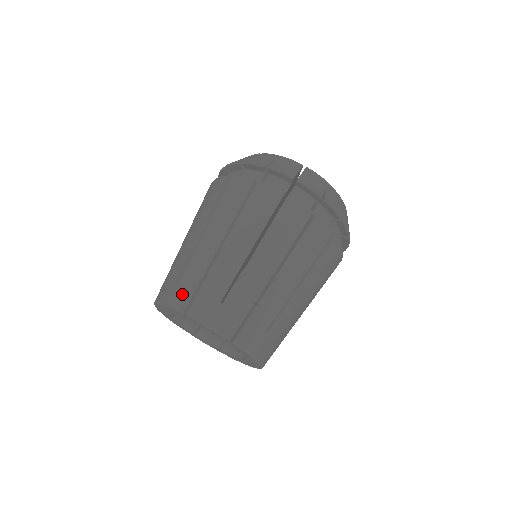
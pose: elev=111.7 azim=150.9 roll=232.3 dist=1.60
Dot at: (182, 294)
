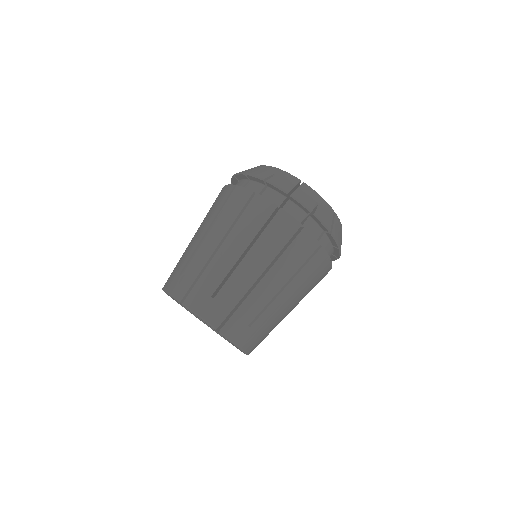
Dot at: (217, 312)
